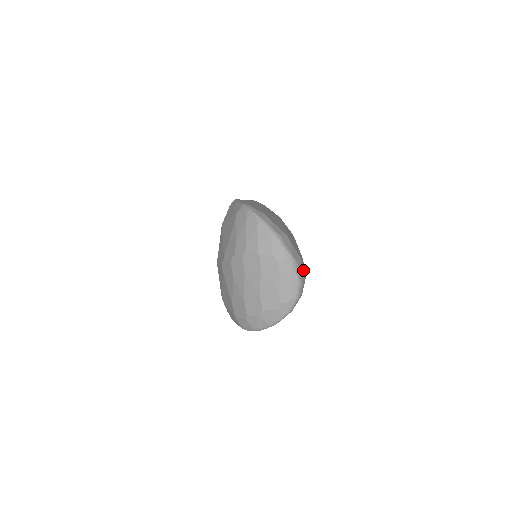
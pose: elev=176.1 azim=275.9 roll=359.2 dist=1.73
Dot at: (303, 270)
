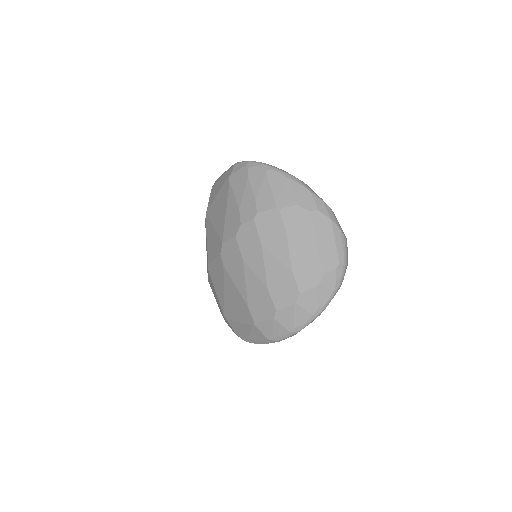
Dot at: occluded
